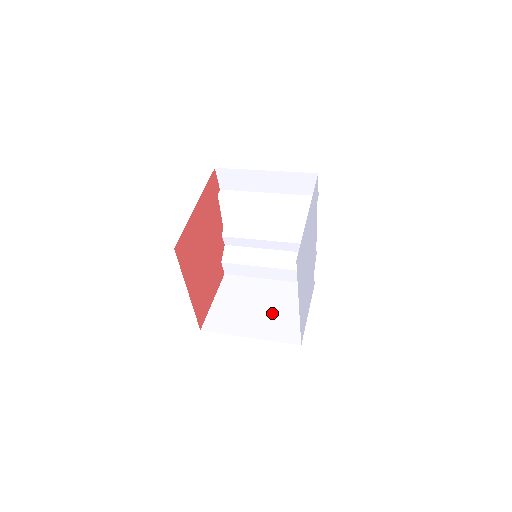
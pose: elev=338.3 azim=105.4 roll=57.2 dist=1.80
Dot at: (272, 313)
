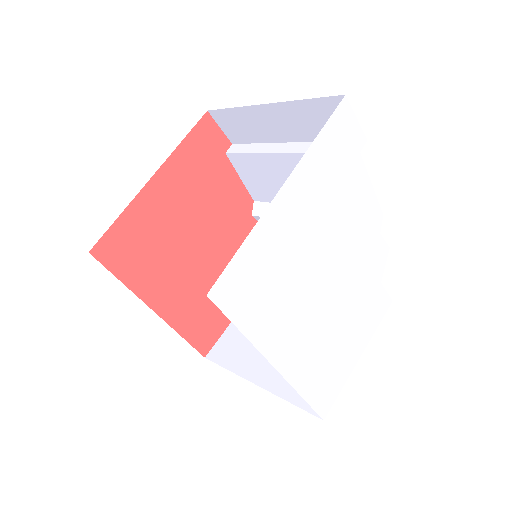
Dot at: occluded
